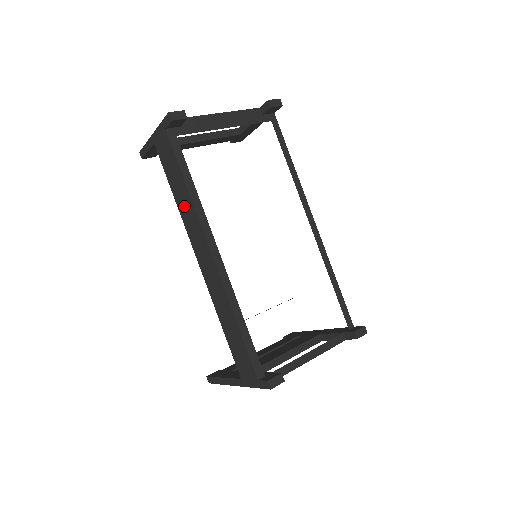
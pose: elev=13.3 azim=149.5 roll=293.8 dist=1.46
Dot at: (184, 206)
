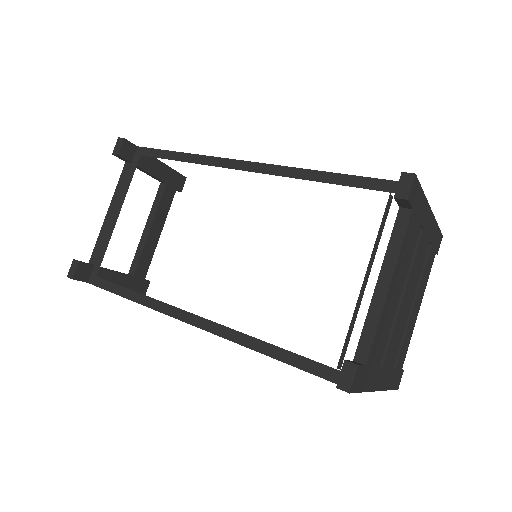
Dot at: occluded
